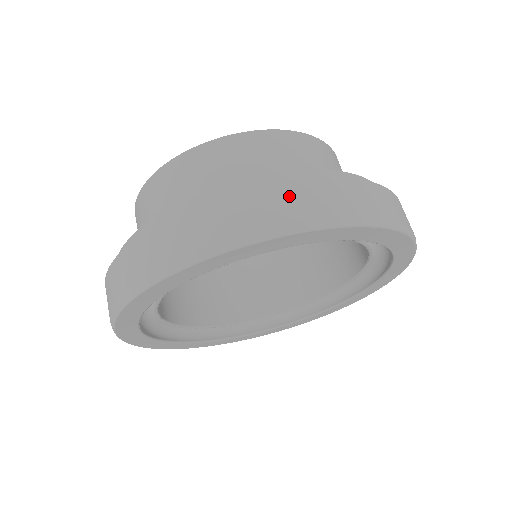
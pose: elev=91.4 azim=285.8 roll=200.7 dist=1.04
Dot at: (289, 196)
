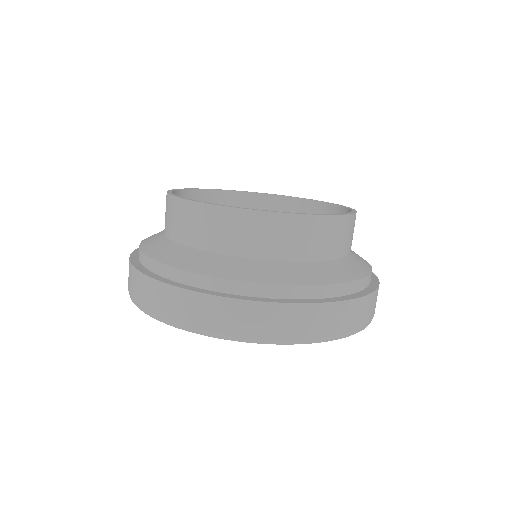
Dot at: (280, 317)
